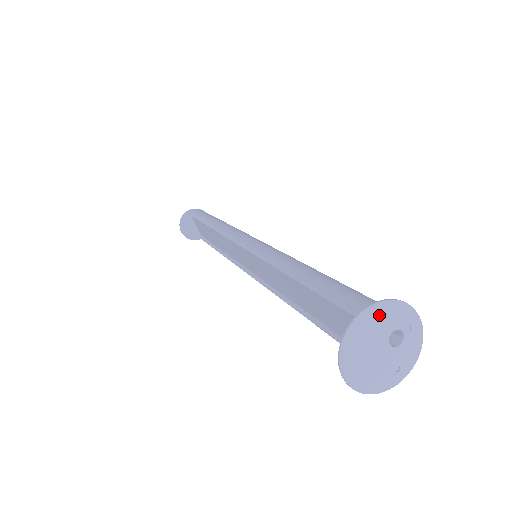
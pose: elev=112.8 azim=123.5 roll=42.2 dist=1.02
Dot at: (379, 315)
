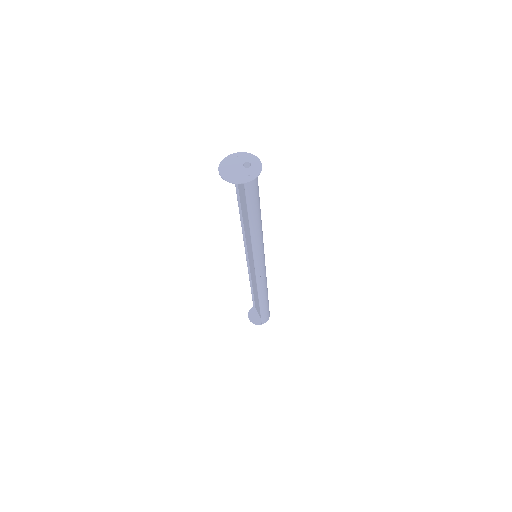
Dot at: (238, 157)
